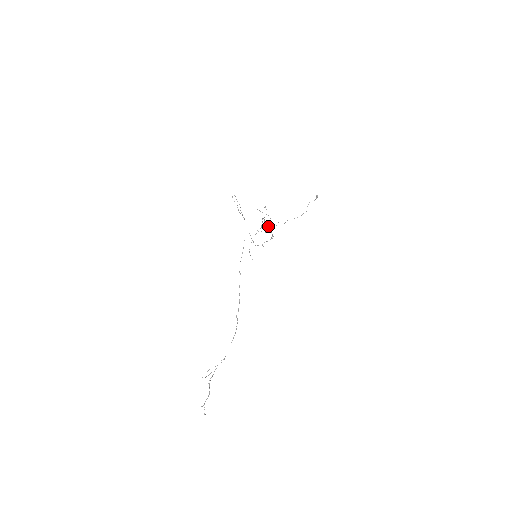
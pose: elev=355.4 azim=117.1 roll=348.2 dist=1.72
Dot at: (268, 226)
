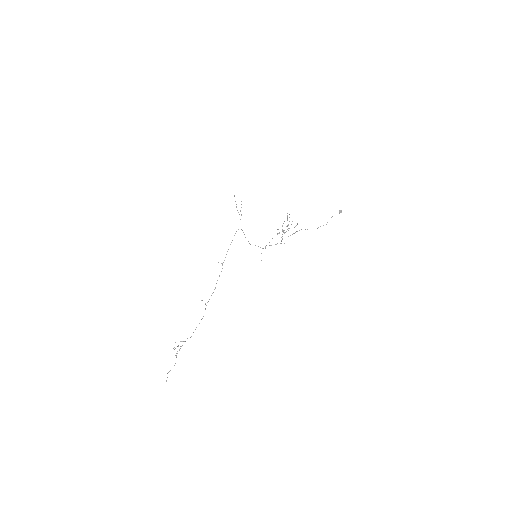
Dot at: (284, 232)
